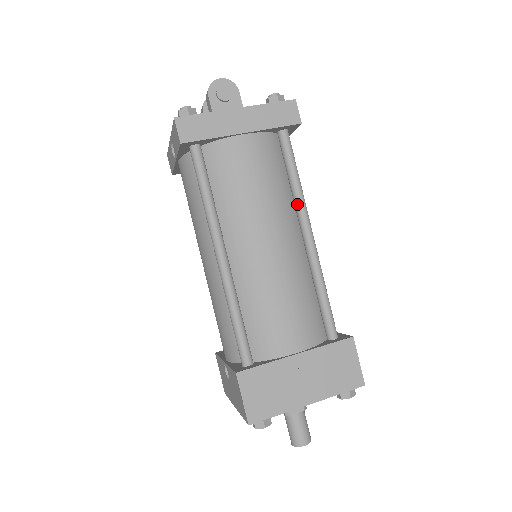
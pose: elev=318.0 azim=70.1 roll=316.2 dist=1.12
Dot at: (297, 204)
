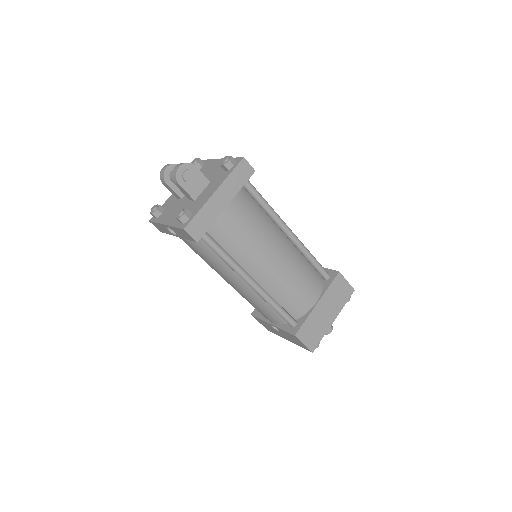
Dot at: (275, 220)
